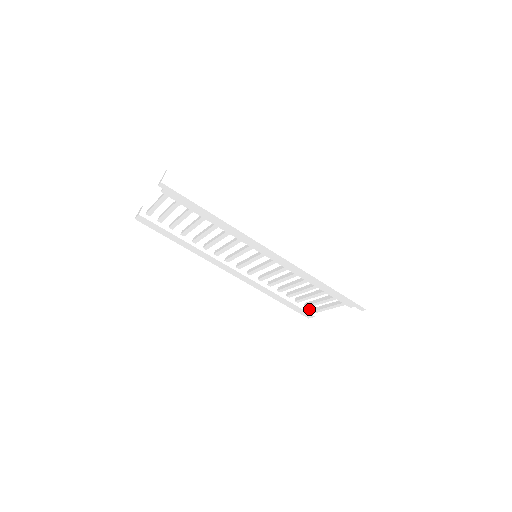
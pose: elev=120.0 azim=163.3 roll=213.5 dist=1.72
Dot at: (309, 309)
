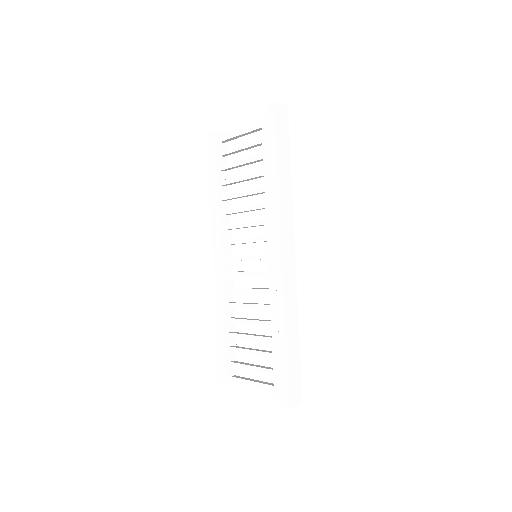
Dot at: (231, 370)
